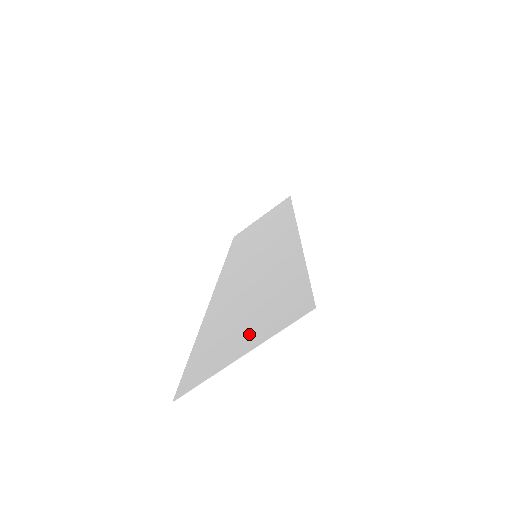
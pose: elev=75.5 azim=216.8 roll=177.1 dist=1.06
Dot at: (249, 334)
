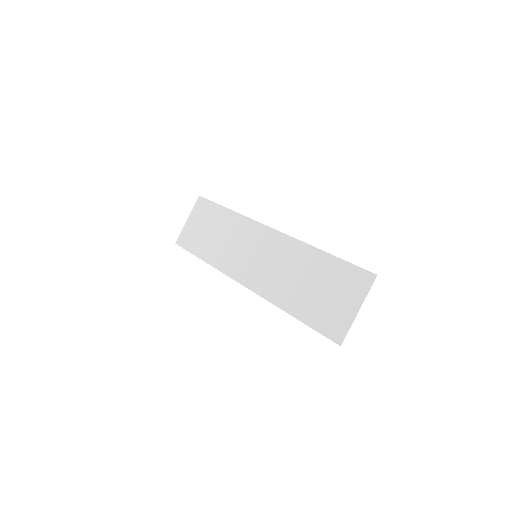
Dot at: (346, 300)
